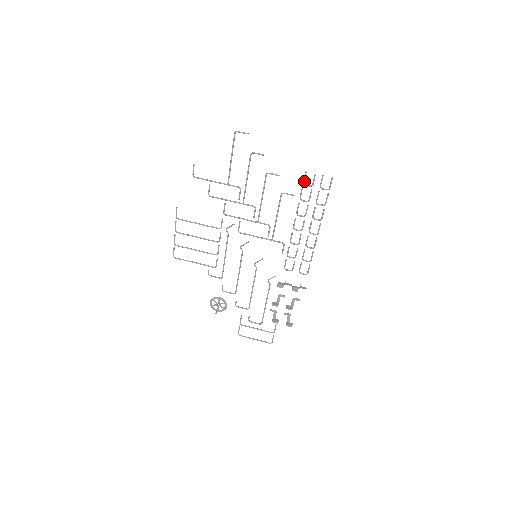
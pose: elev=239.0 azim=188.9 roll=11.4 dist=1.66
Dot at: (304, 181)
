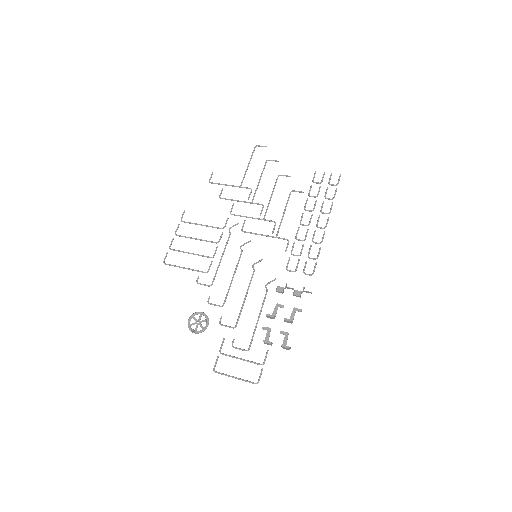
Dot at: (313, 179)
